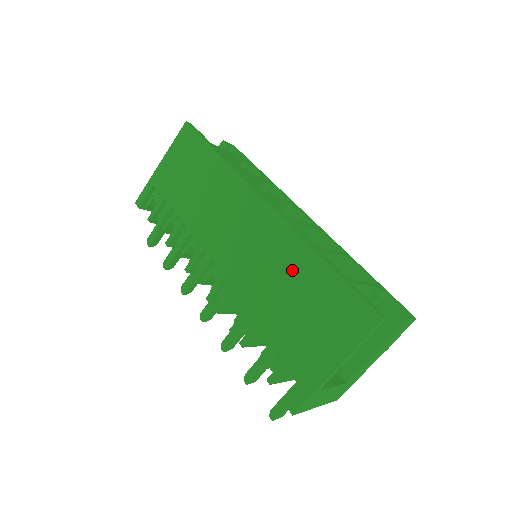
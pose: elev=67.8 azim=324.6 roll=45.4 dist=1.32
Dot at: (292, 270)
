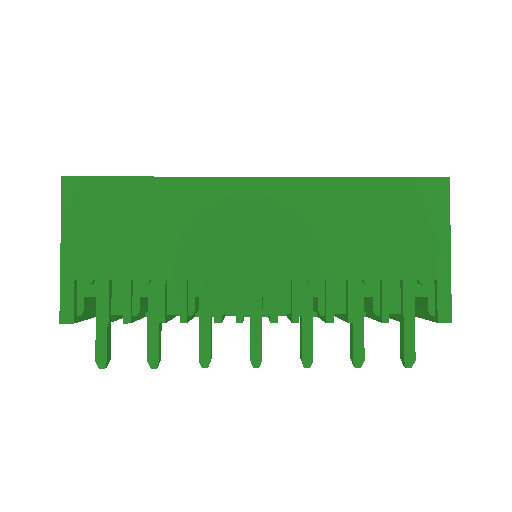
Dot at: (341, 212)
